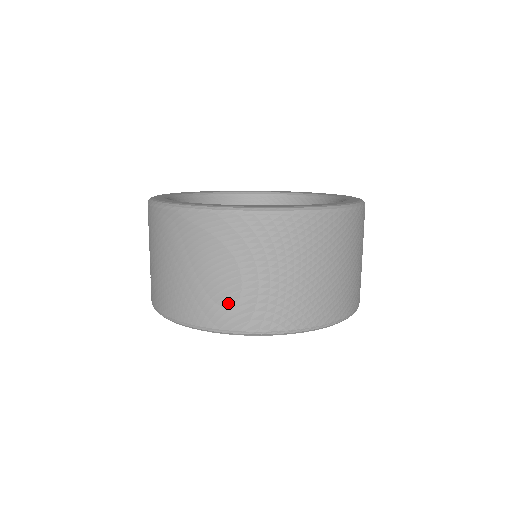
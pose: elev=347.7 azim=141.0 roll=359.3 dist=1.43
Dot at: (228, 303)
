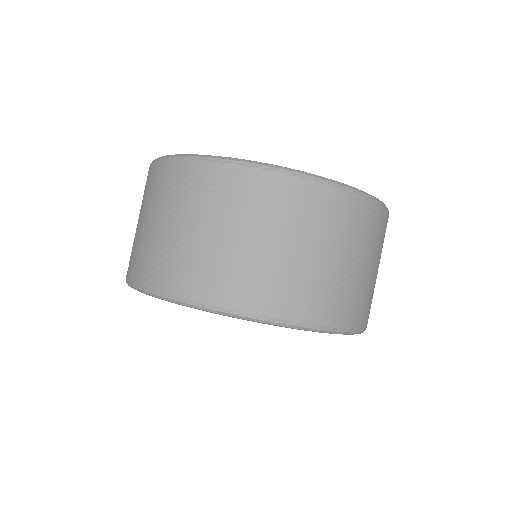
Dot at: (168, 260)
